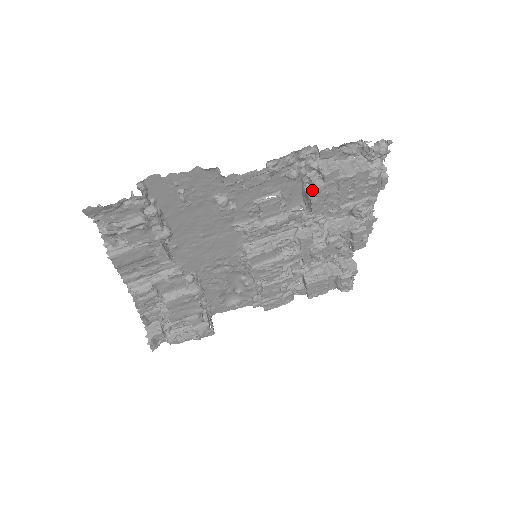
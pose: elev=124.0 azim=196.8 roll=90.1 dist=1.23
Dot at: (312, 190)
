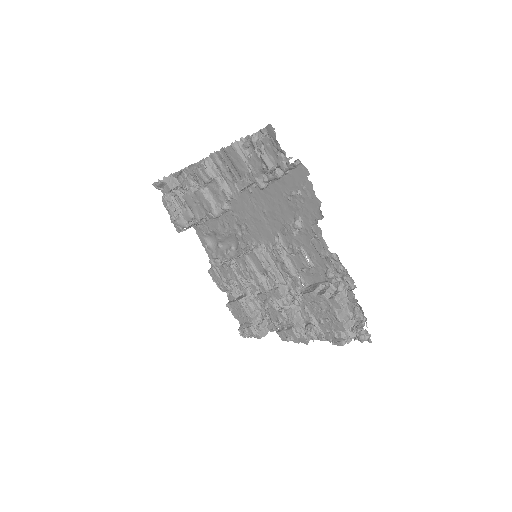
Dot at: (321, 291)
